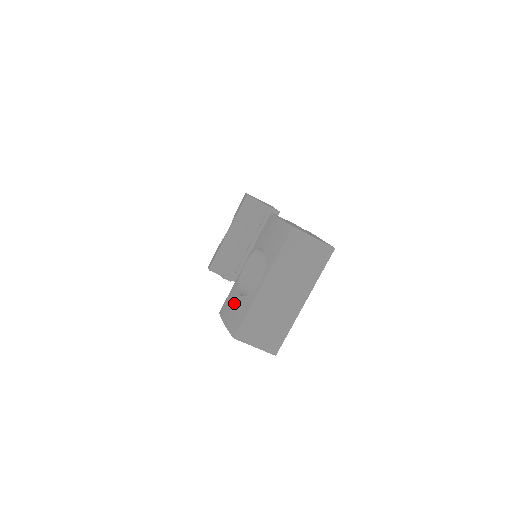
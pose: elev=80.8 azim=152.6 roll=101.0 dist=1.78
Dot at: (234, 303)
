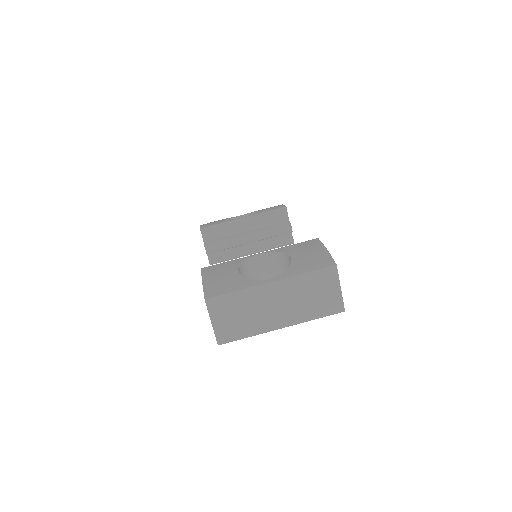
Dot at: (227, 273)
